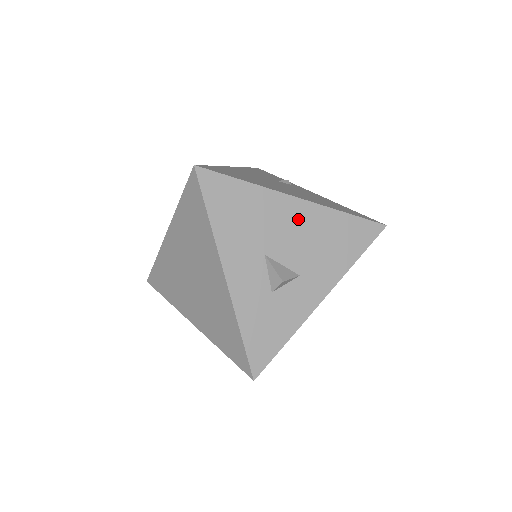
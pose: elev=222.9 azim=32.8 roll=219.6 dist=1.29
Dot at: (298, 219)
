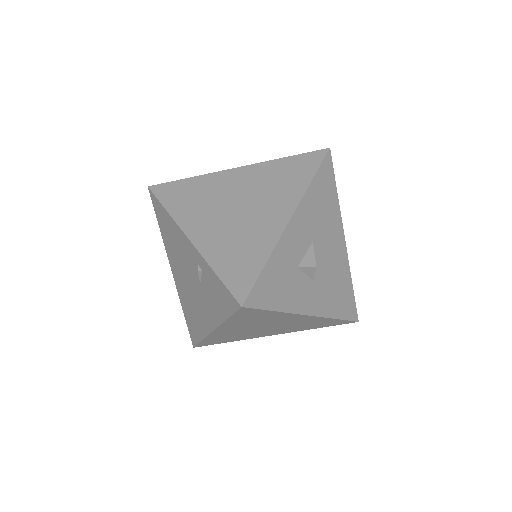
Dot at: (337, 250)
